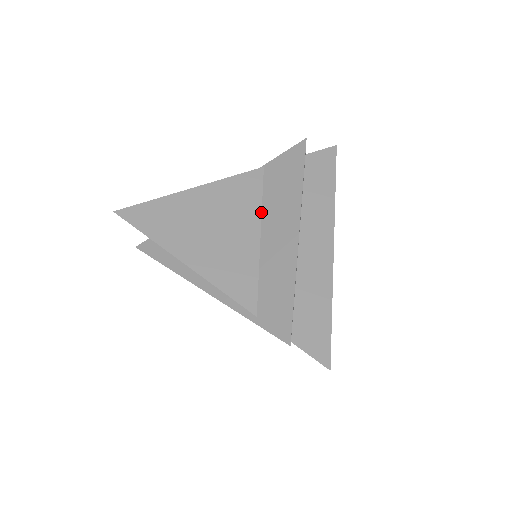
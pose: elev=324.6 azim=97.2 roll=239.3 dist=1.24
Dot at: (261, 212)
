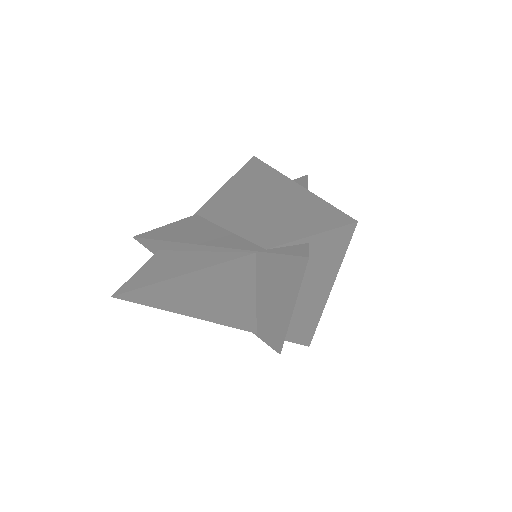
Dot at: (255, 286)
